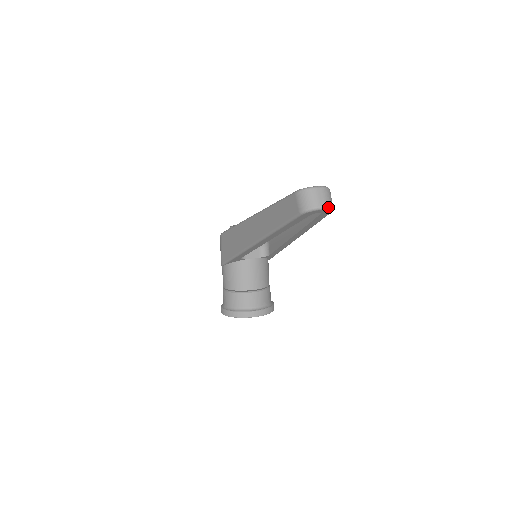
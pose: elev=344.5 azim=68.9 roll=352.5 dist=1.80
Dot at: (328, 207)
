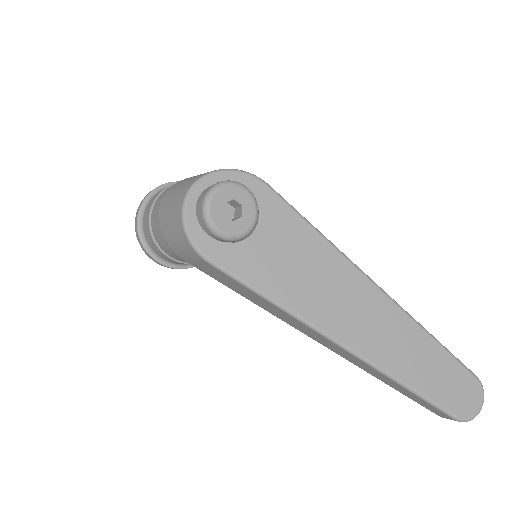
Dot at: occluded
